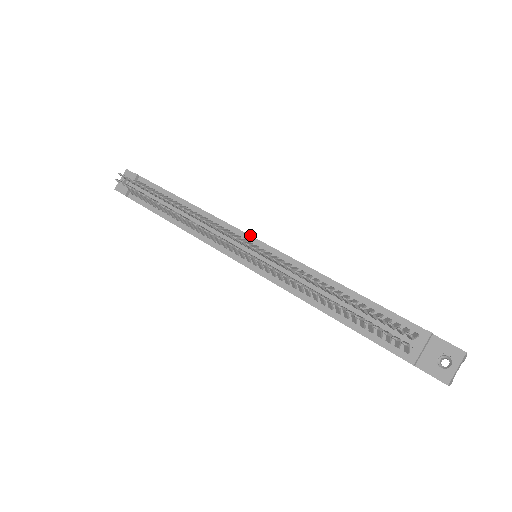
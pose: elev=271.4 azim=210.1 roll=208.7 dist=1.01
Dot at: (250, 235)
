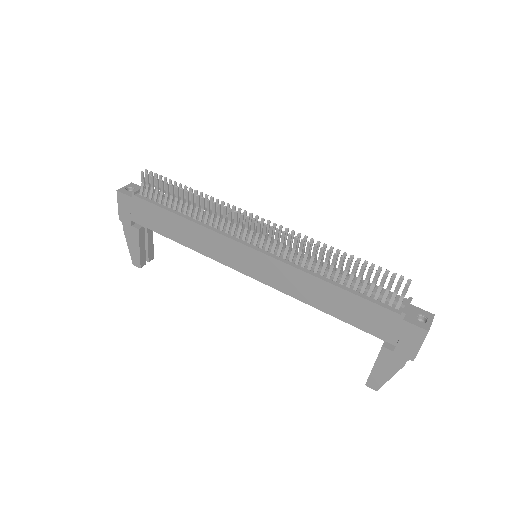
Dot at: occluded
